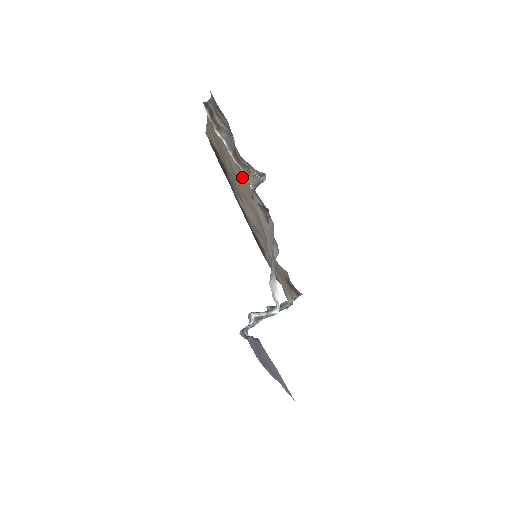
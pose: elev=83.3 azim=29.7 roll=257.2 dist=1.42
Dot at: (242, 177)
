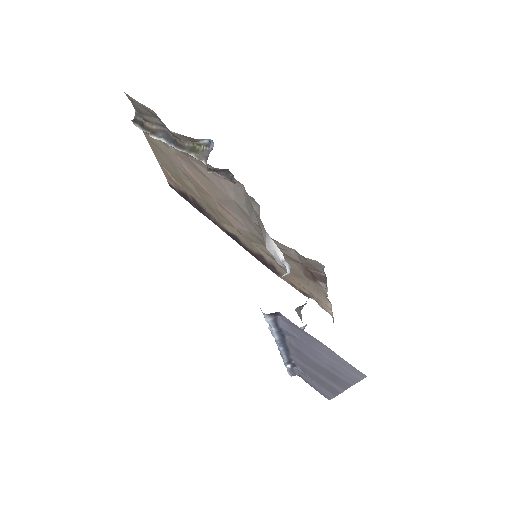
Dot at: (199, 172)
